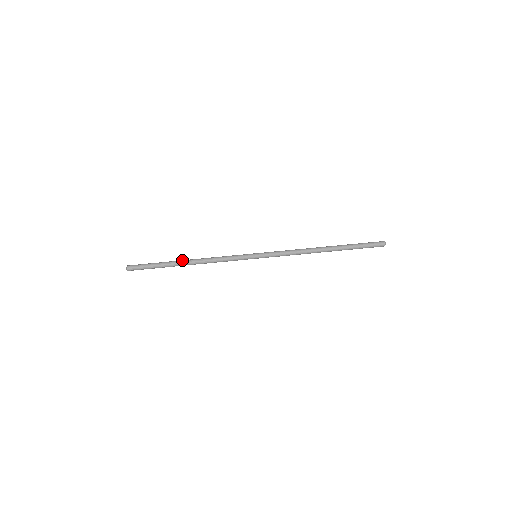
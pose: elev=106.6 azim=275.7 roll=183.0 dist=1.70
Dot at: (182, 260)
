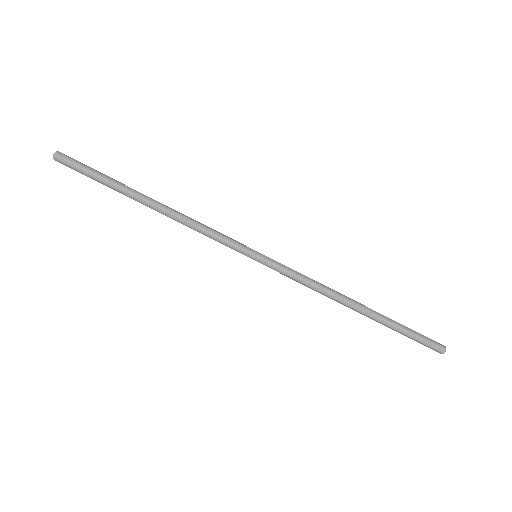
Dot at: occluded
